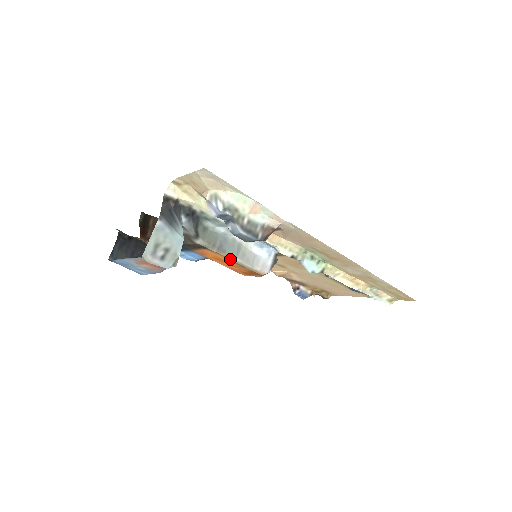
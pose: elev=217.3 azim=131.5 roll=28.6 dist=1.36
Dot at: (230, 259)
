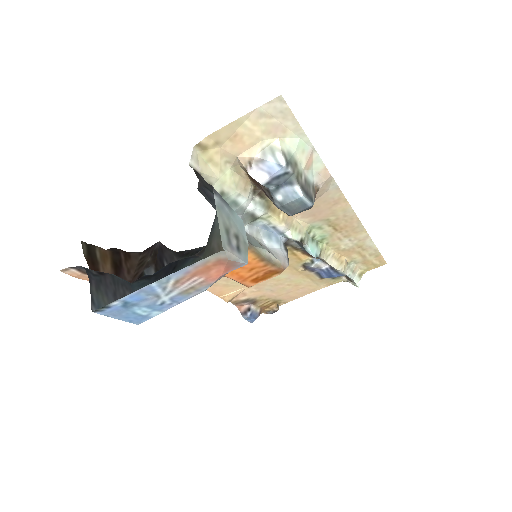
Dot at: (260, 254)
